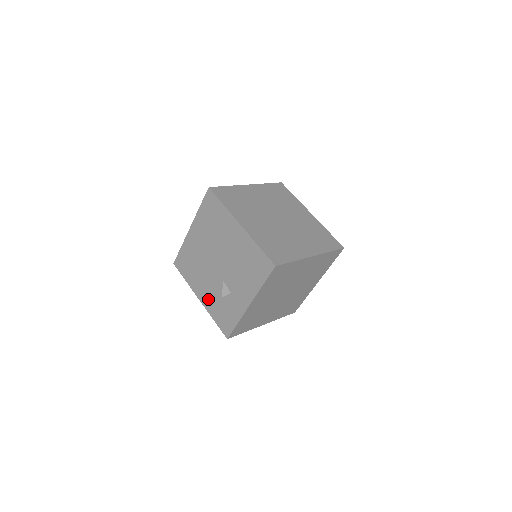
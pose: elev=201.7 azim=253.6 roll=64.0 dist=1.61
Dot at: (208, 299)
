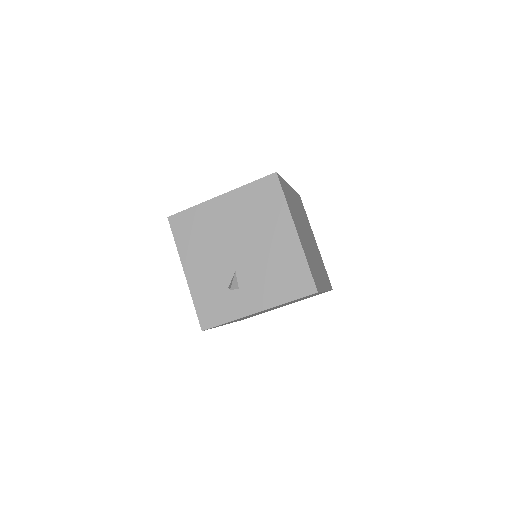
Dot at: (200, 279)
